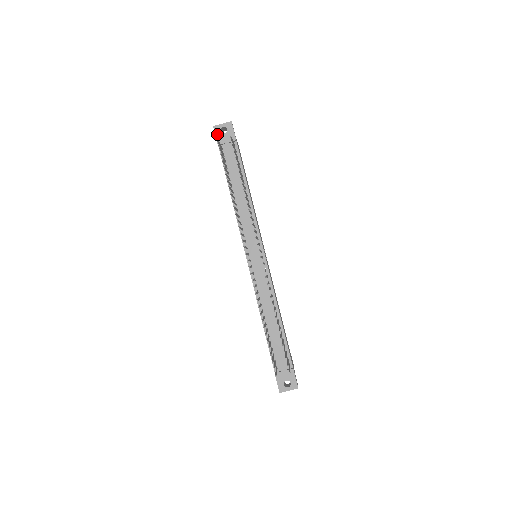
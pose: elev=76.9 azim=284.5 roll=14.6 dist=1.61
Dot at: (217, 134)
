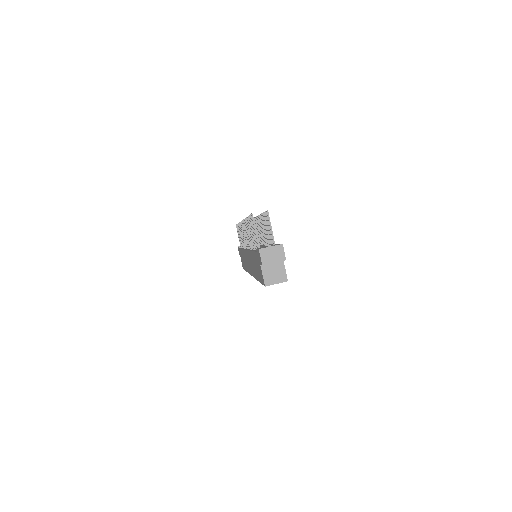
Dot at: occluded
